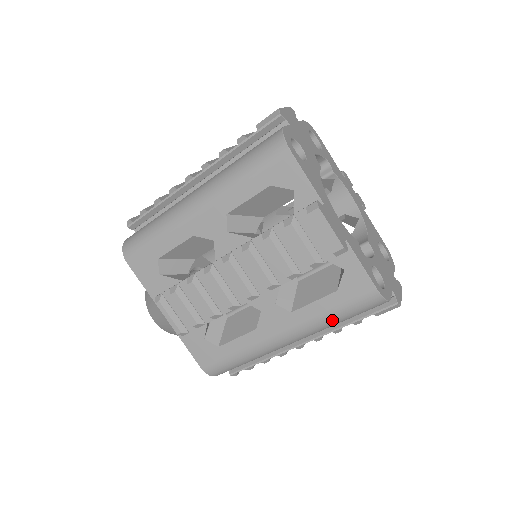
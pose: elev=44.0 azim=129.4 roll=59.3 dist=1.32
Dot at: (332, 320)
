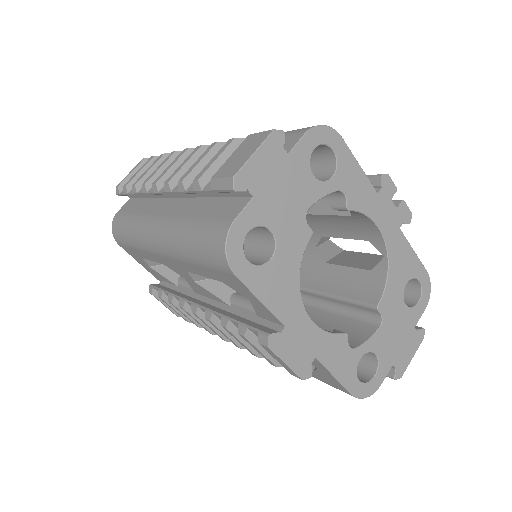
Dot at: occluded
